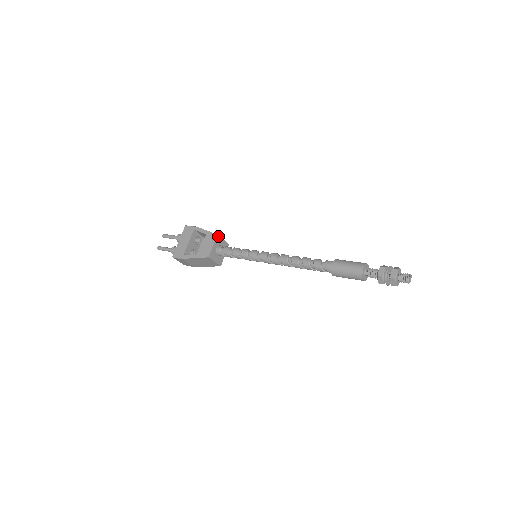
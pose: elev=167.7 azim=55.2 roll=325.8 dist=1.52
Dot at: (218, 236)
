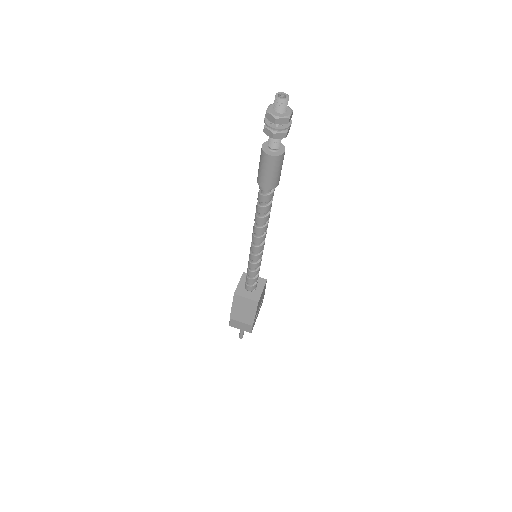
Dot at: (245, 274)
